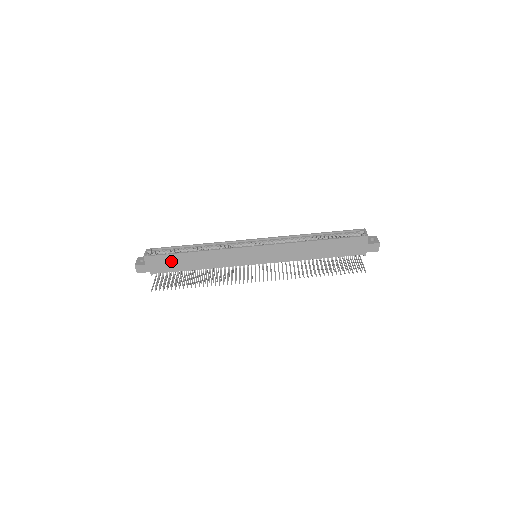
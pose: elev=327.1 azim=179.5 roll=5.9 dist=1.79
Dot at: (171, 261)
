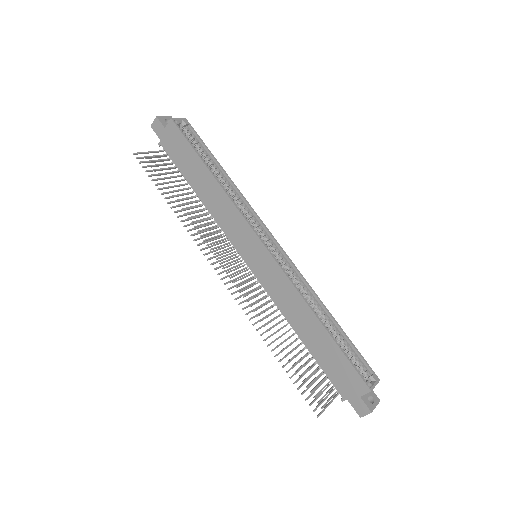
Dot at: (186, 155)
